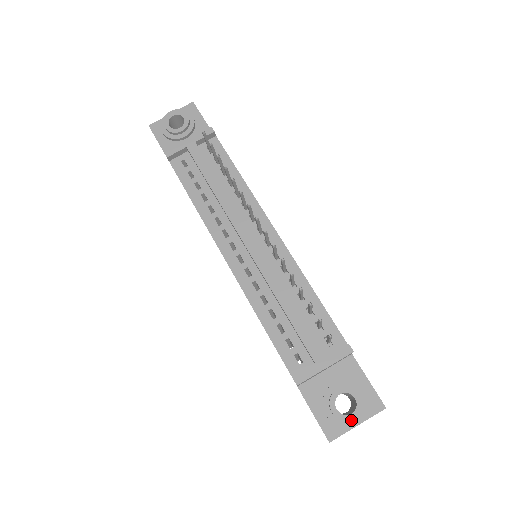
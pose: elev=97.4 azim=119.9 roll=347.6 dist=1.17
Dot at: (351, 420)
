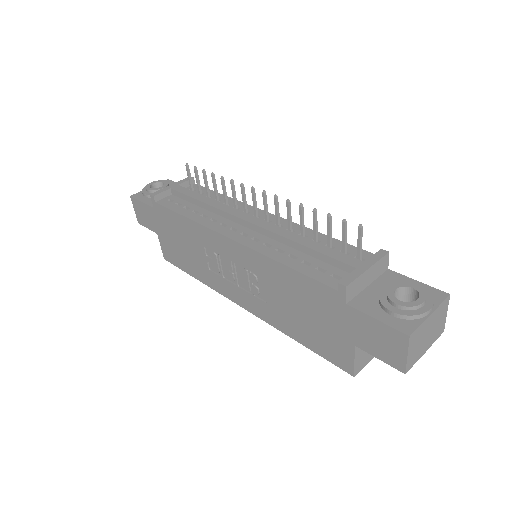
Dot at: (420, 304)
